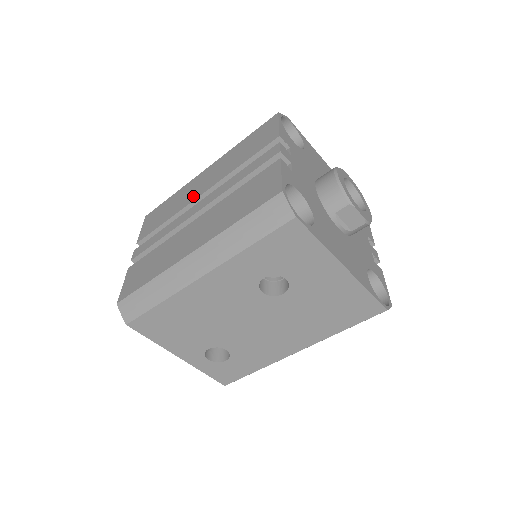
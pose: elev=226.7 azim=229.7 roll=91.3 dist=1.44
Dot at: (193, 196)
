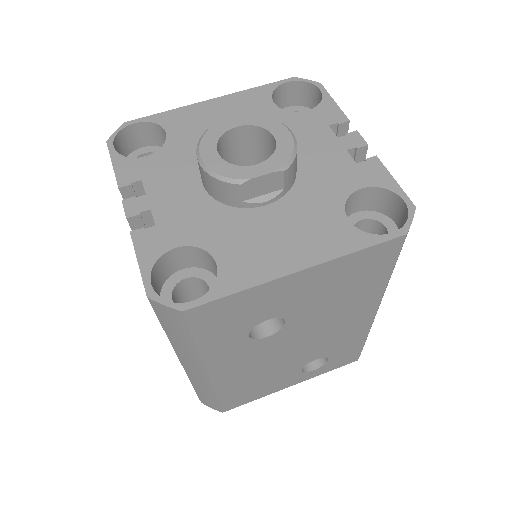
Dot at: occluded
